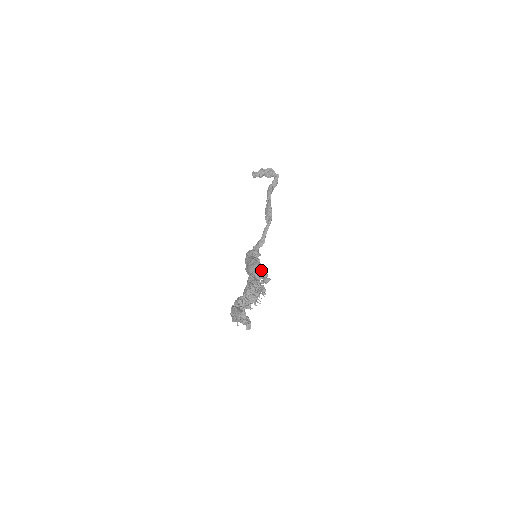
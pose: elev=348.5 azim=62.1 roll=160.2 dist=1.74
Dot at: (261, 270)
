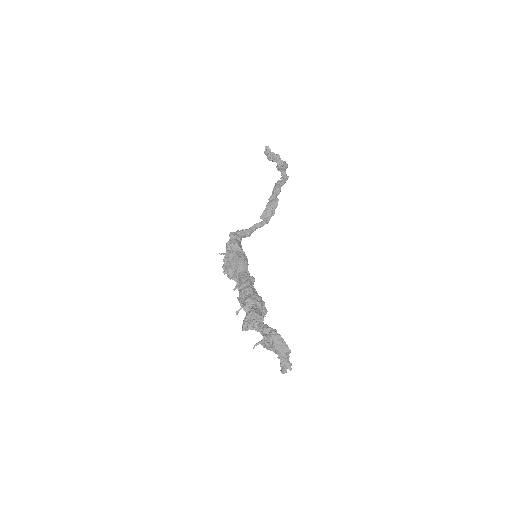
Dot at: occluded
